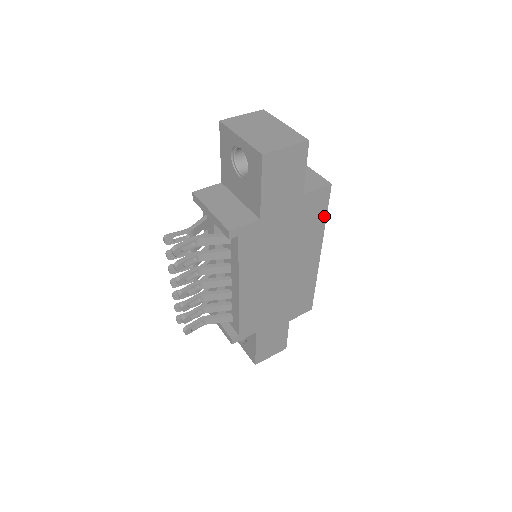
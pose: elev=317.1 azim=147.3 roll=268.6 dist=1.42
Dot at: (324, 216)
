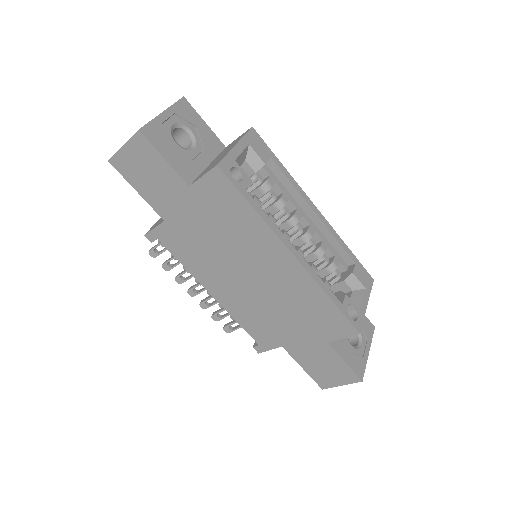
Dot at: (247, 206)
